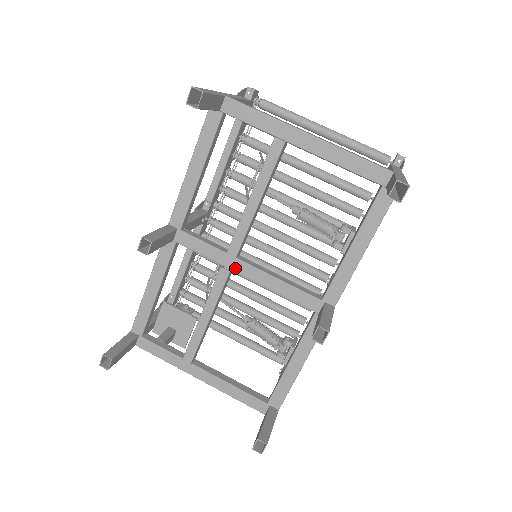
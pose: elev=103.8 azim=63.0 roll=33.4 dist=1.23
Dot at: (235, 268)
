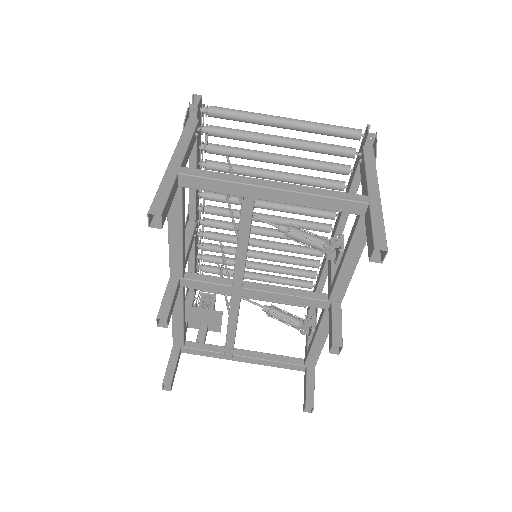
Dot at: (244, 294)
